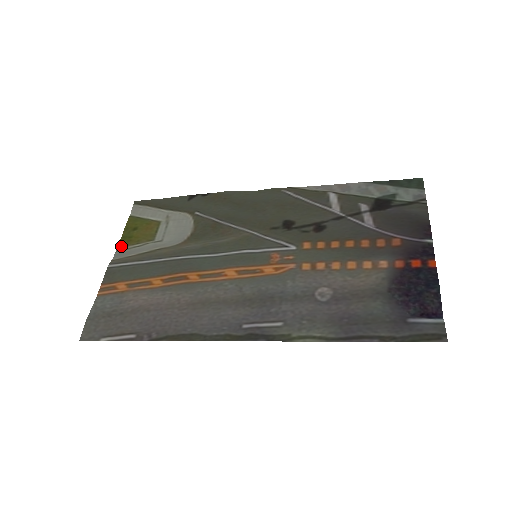
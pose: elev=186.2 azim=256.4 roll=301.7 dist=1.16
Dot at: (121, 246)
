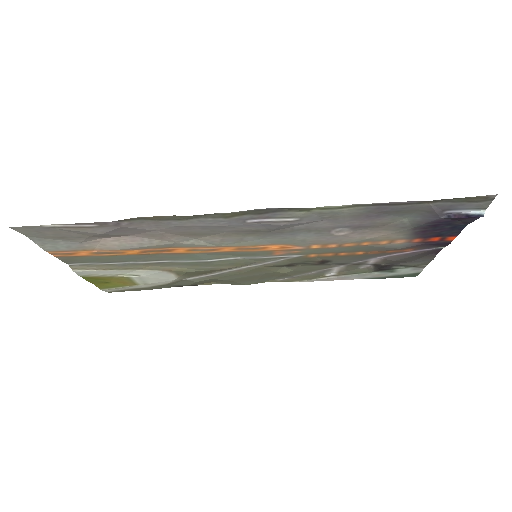
Dot at: (86, 277)
